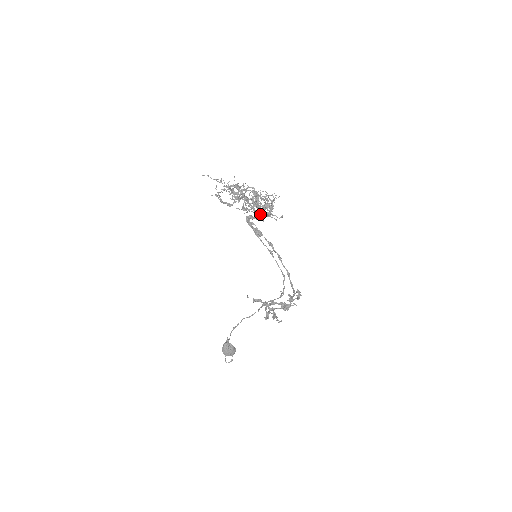
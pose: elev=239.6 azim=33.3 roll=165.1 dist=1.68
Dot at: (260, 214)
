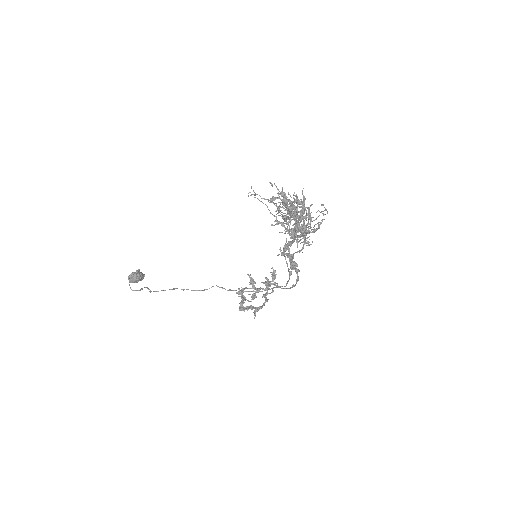
Dot at: occluded
